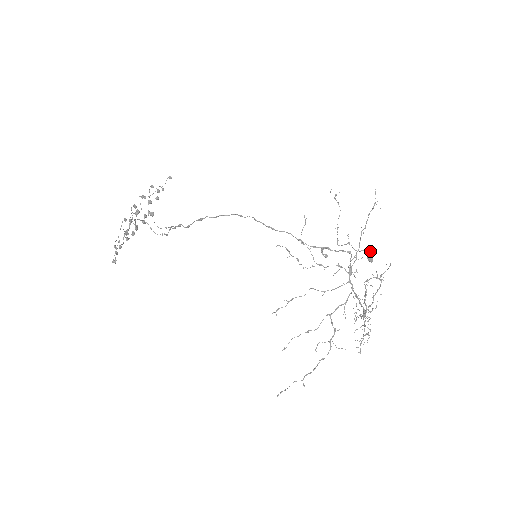
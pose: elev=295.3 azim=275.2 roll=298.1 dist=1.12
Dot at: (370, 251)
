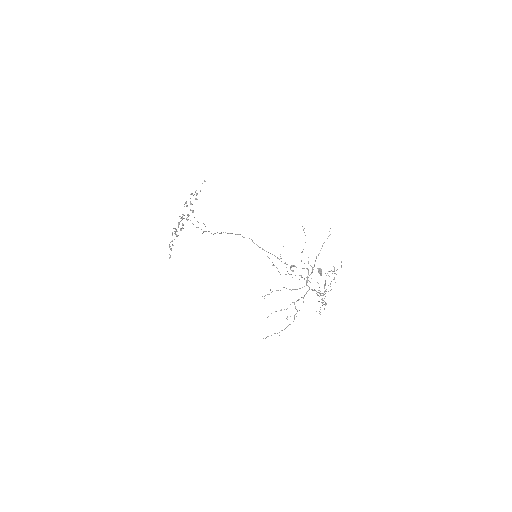
Dot at: (320, 269)
